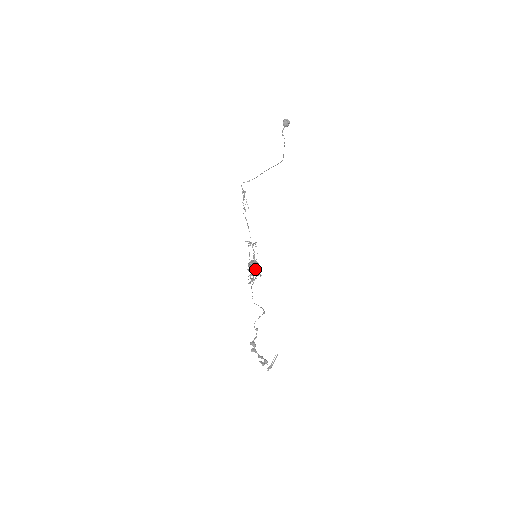
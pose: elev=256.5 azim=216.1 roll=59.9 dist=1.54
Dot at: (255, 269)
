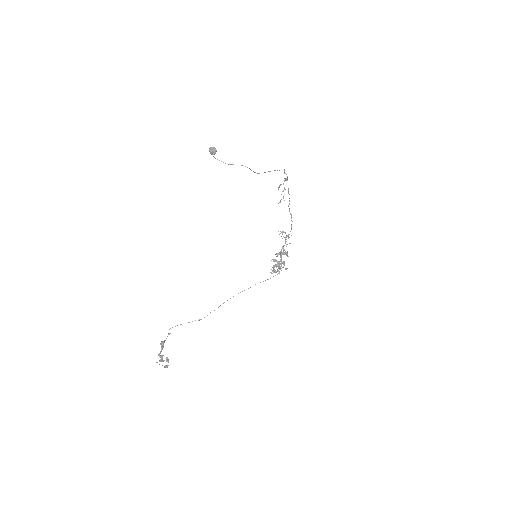
Dot at: (283, 261)
